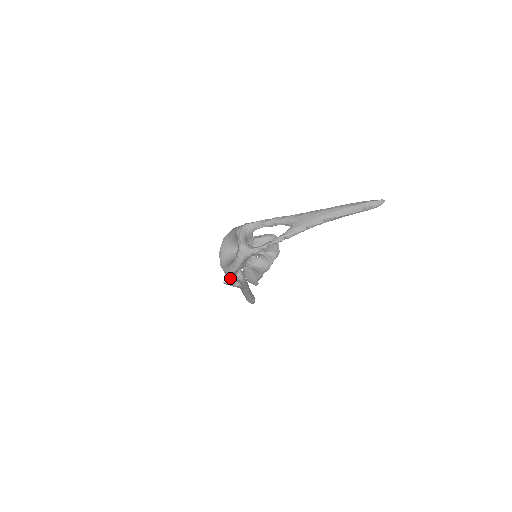
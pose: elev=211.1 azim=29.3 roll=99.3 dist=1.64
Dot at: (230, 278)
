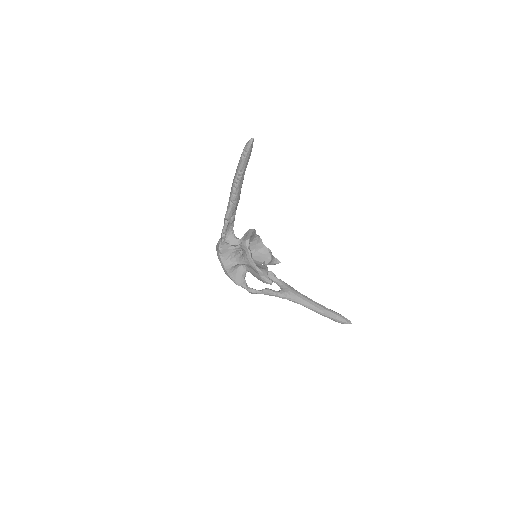
Dot at: (235, 281)
